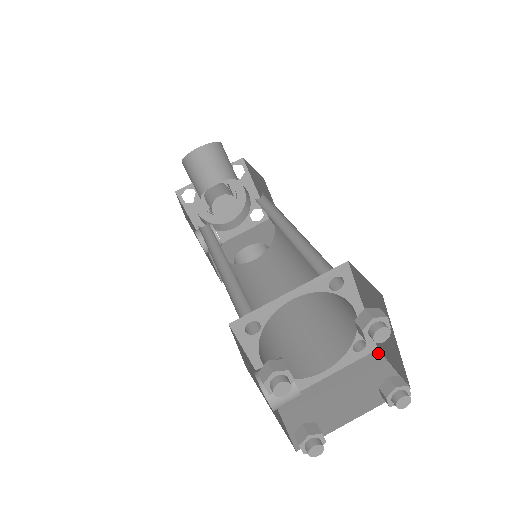
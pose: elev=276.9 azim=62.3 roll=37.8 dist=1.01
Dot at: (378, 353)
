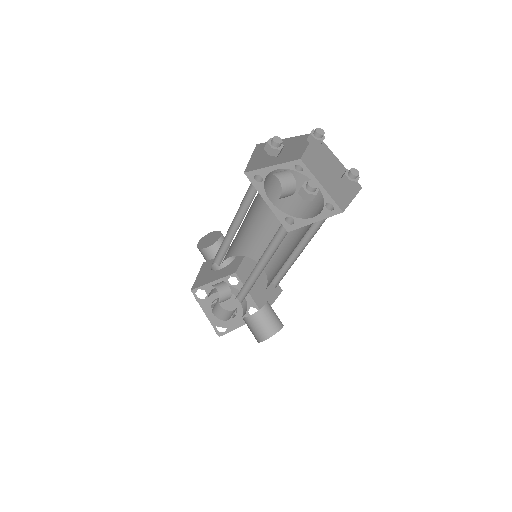
Dot at: (343, 211)
